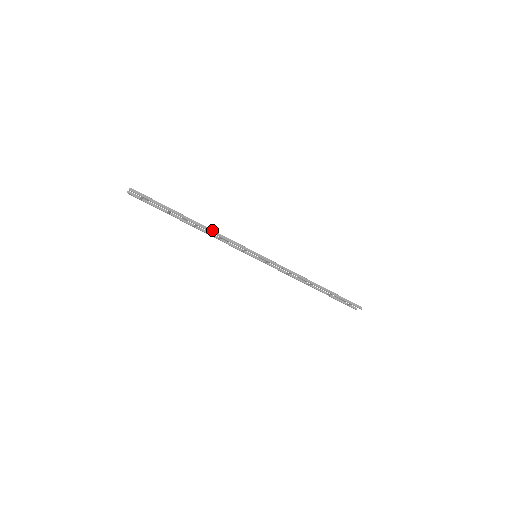
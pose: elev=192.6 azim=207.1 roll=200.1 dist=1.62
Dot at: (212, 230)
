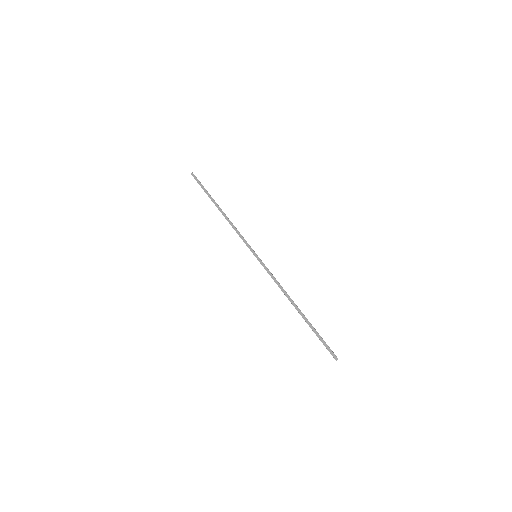
Dot at: (229, 220)
